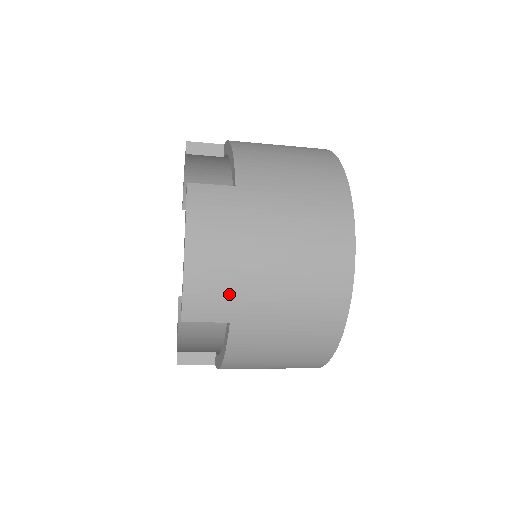
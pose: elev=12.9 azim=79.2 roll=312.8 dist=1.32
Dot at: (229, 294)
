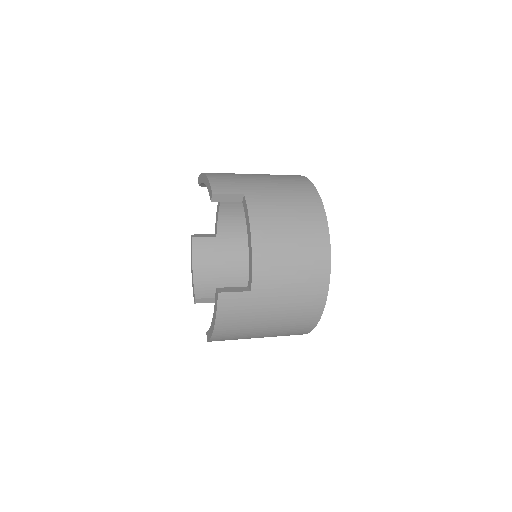
Dot at: (238, 337)
